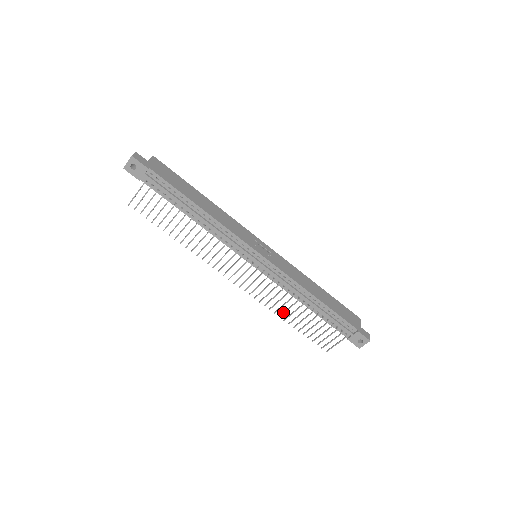
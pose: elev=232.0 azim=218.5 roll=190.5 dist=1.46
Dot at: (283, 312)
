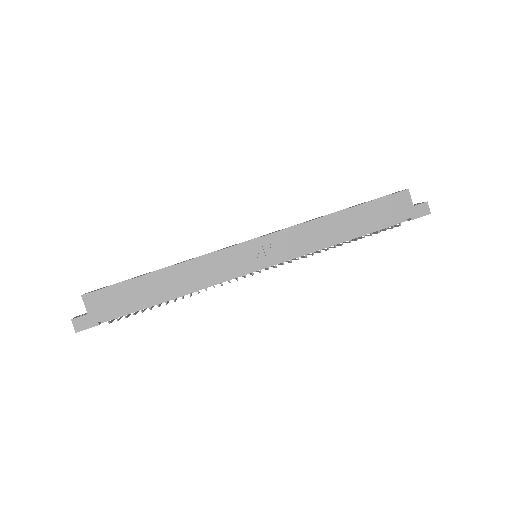
Dot at: occluded
